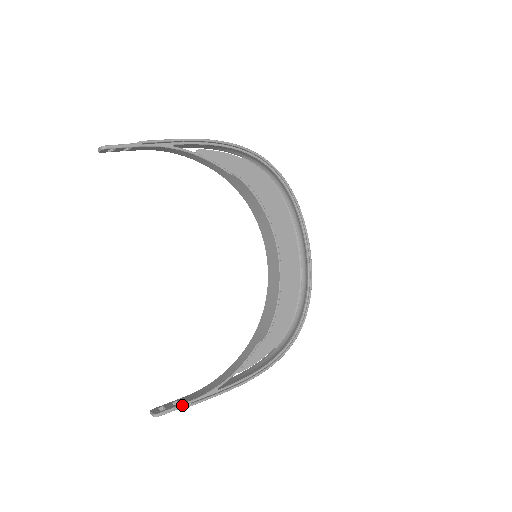
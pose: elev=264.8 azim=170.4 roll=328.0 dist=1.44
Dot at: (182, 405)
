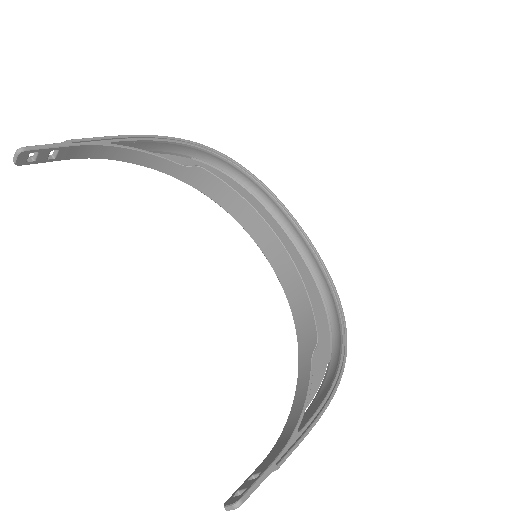
Dot at: (266, 472)
